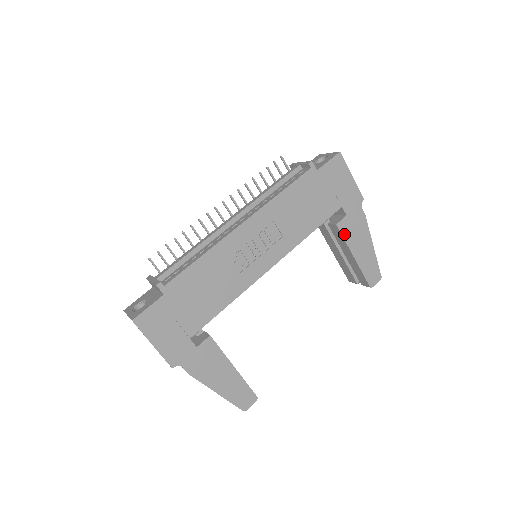
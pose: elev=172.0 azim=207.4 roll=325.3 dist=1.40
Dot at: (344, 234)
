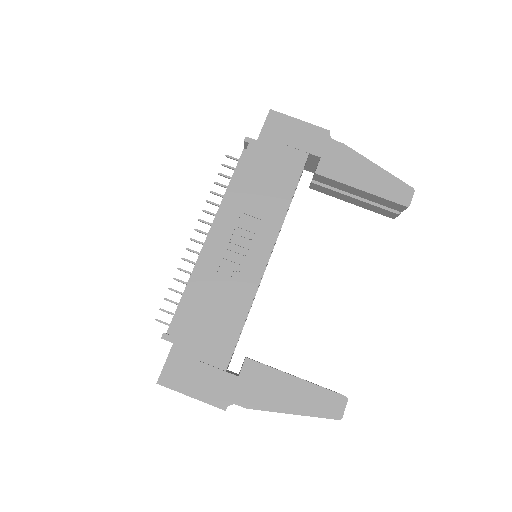
Dot at: (331, 176)
